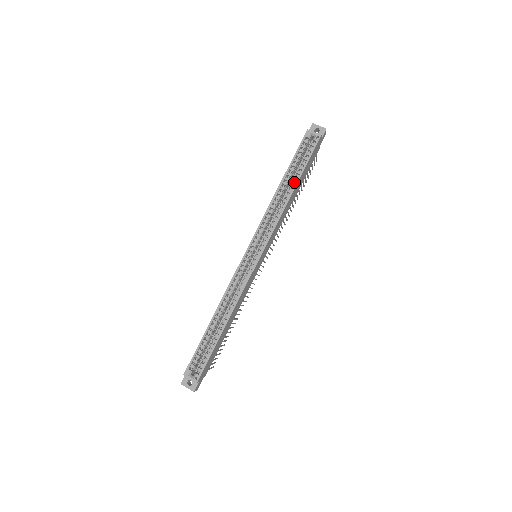
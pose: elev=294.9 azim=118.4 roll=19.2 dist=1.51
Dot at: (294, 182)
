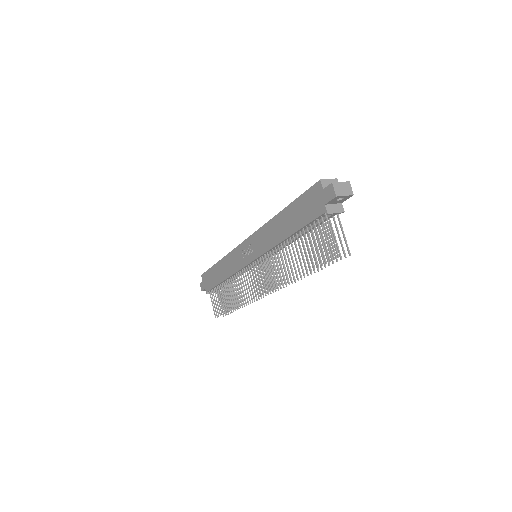
Dot at: occluded
